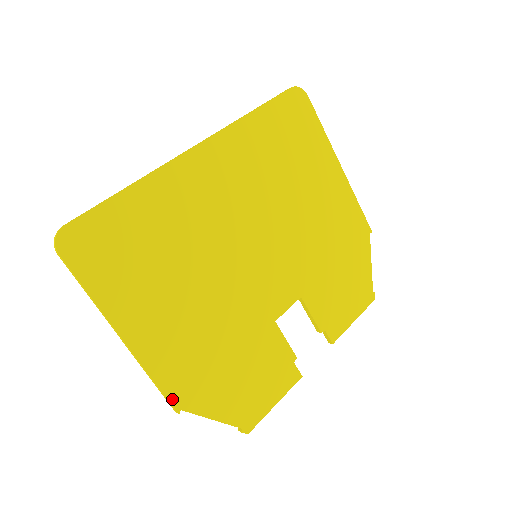
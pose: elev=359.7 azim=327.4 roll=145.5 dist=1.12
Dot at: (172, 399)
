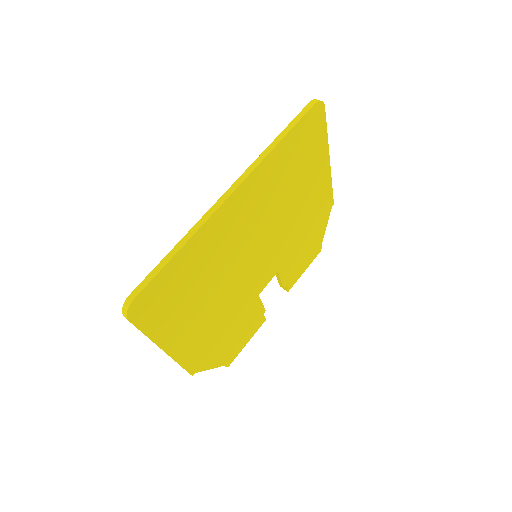
Dot at: (190, 370)
